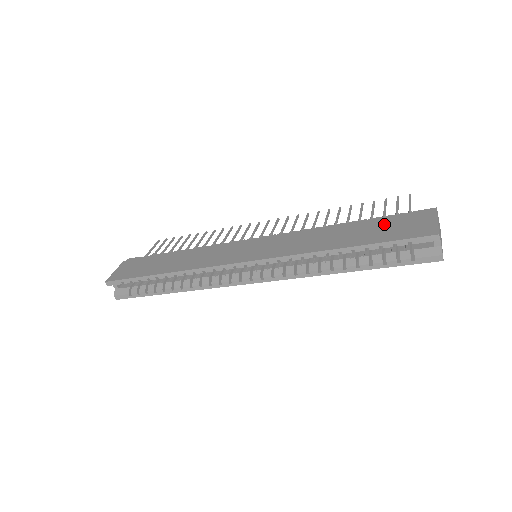
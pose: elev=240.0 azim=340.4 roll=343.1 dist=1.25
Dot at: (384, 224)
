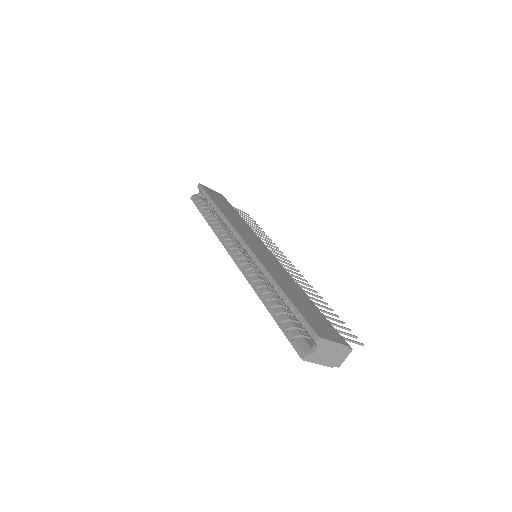
Dot at: (317, 314)
